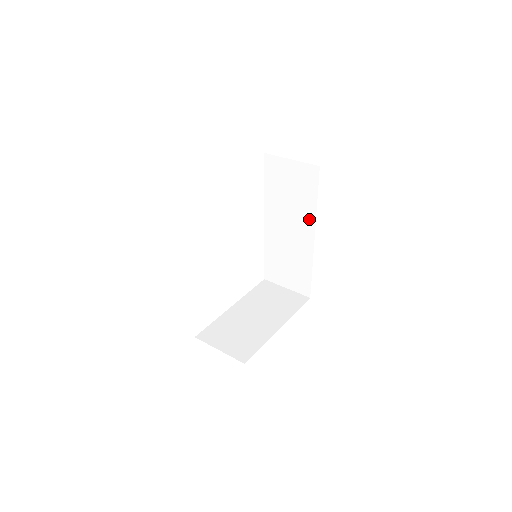
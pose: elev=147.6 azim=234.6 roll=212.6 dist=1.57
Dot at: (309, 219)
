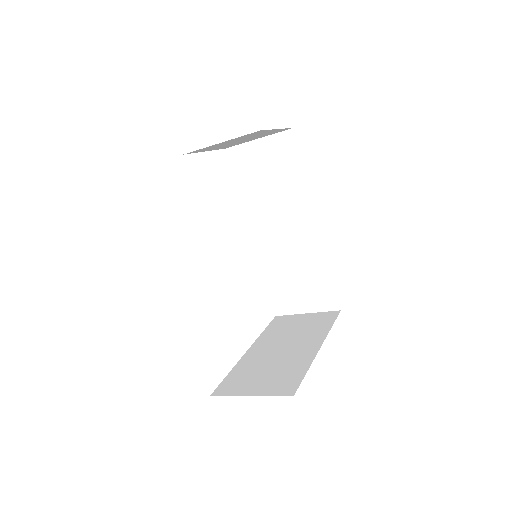
Dot at: (303, 202)
